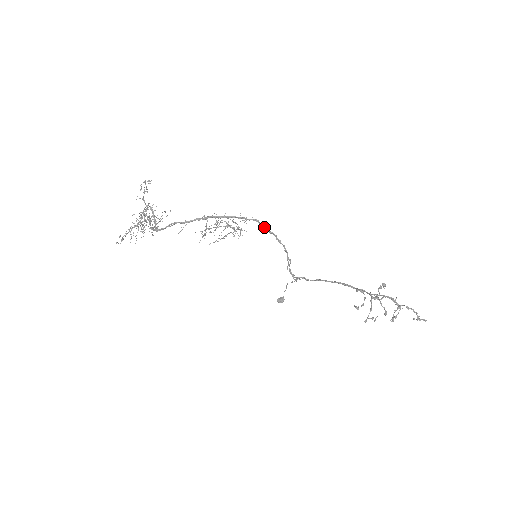
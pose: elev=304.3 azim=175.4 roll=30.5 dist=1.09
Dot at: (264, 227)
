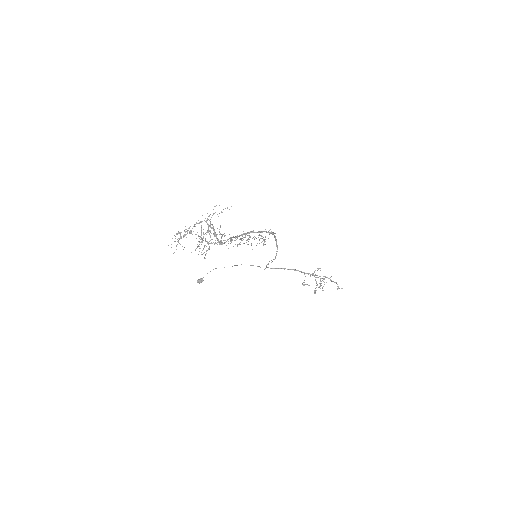
Dot at: (274, 237)
